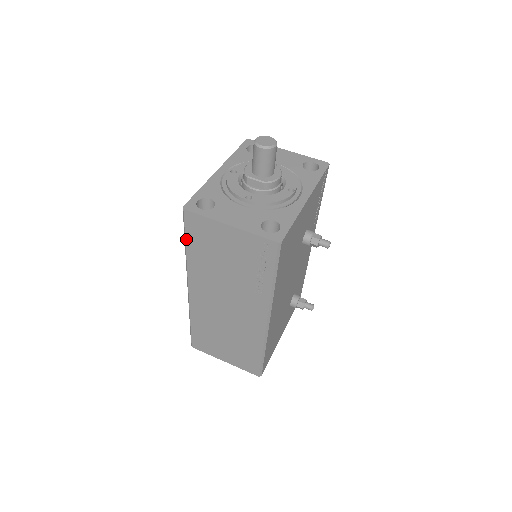
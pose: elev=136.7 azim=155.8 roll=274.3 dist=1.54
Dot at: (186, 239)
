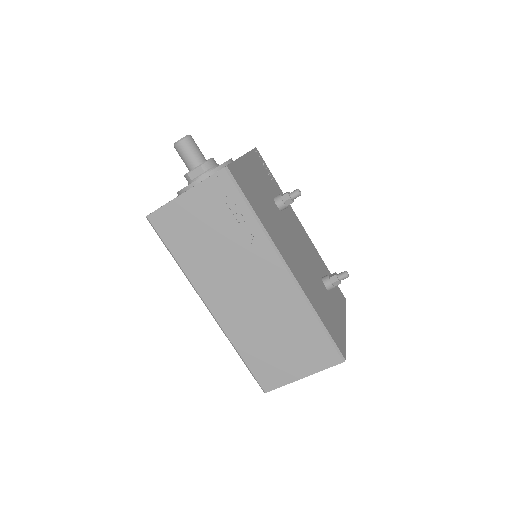
Dot at: (168, 248)
